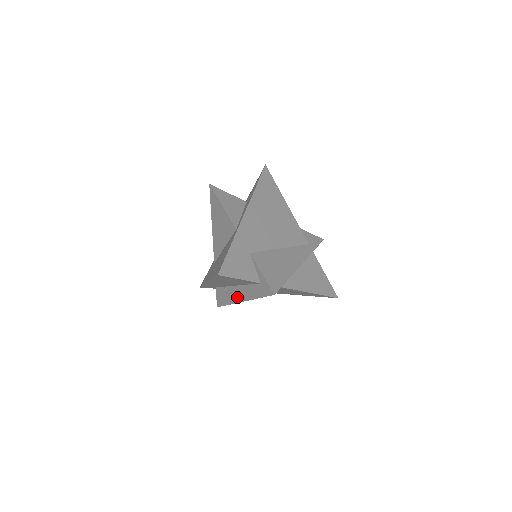
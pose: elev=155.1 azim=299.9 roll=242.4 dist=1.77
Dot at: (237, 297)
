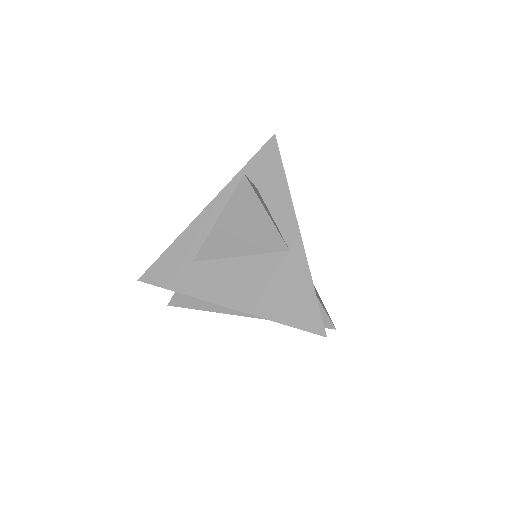
Dot at: occluded
